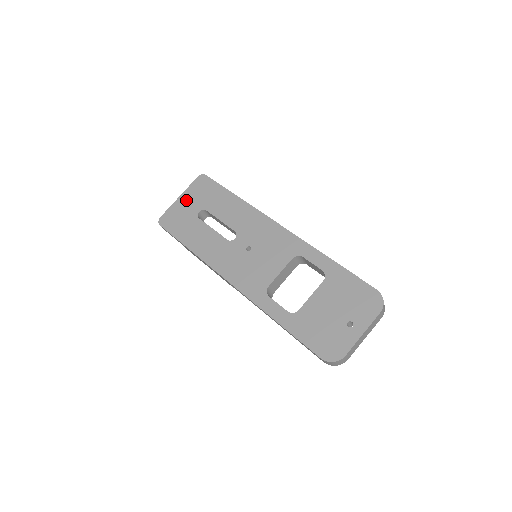
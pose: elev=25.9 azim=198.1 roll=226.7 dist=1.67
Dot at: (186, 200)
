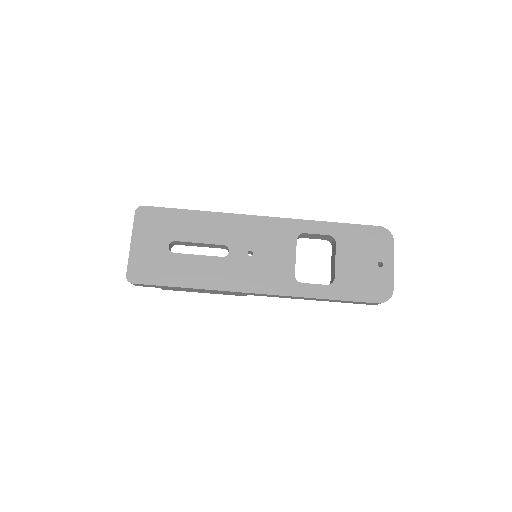
Dot at: (142, 242)
